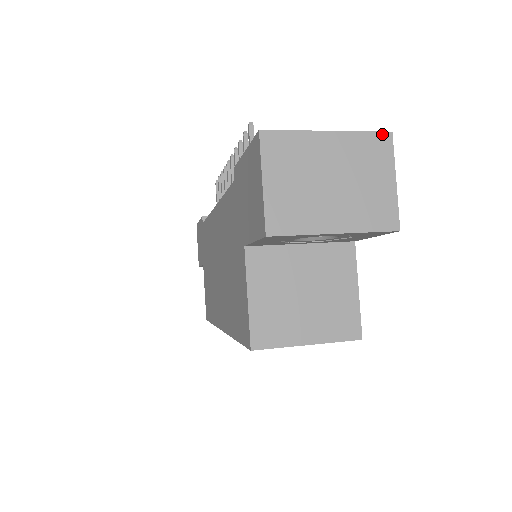
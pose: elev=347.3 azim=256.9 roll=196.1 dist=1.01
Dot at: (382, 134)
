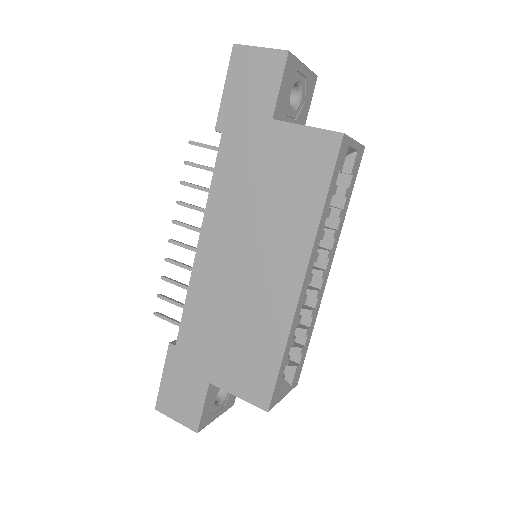
Dot at: occluded
